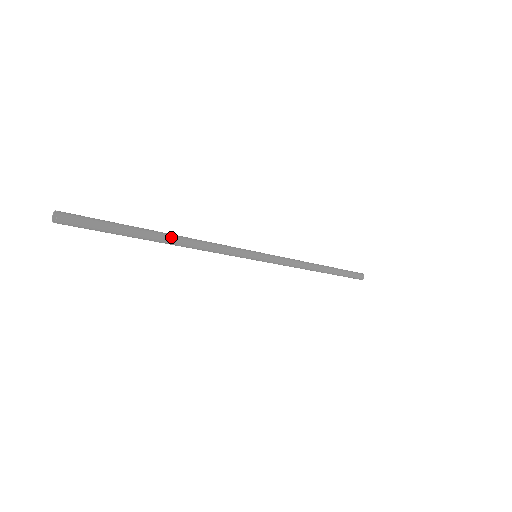
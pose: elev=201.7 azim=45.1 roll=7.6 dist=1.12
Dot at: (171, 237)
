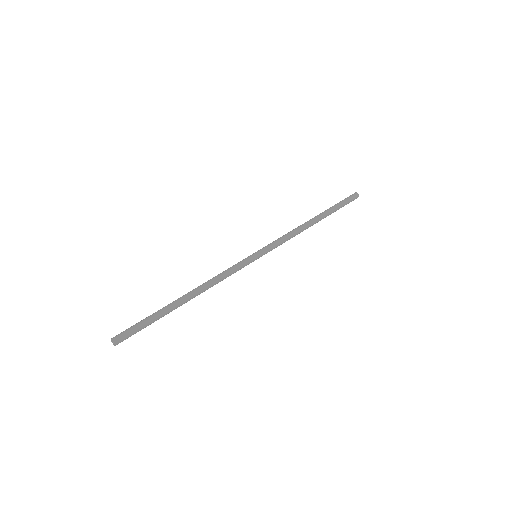
Dot at: (187, 296)
